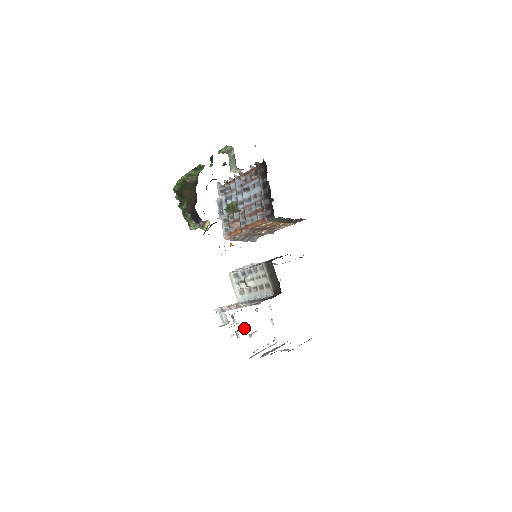
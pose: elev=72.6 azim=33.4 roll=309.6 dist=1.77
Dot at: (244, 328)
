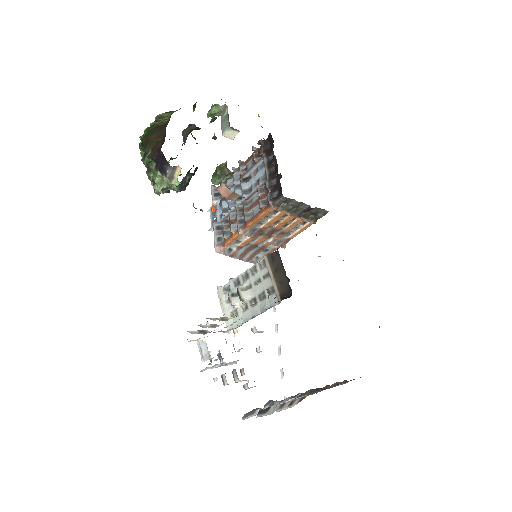
Dot at: occluded
